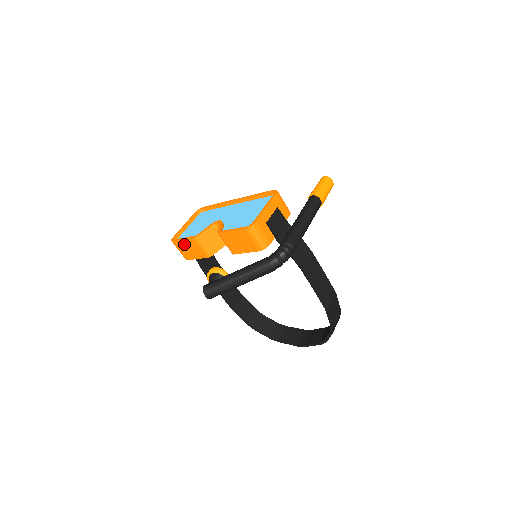
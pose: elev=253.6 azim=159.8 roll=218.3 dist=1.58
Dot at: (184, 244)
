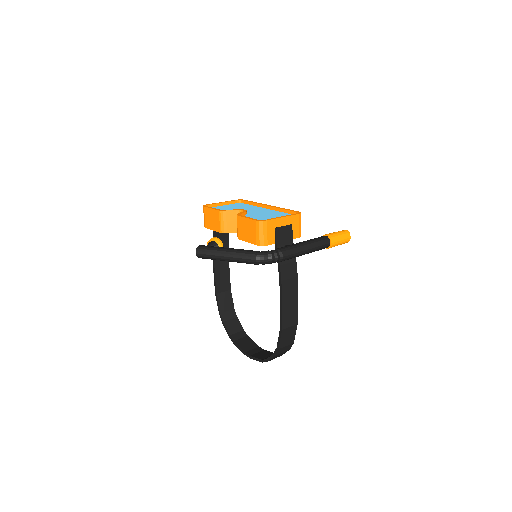
Dot at: (210, 212)
